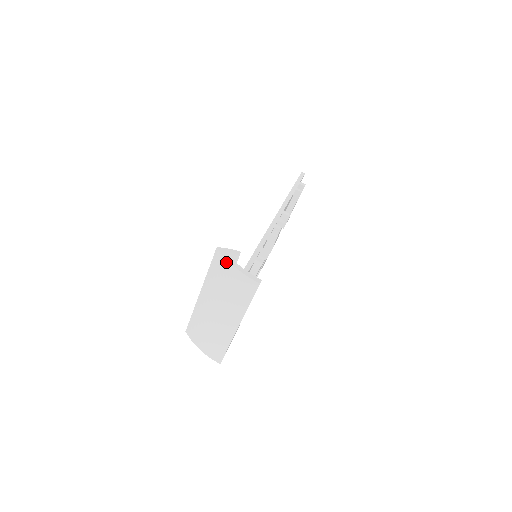
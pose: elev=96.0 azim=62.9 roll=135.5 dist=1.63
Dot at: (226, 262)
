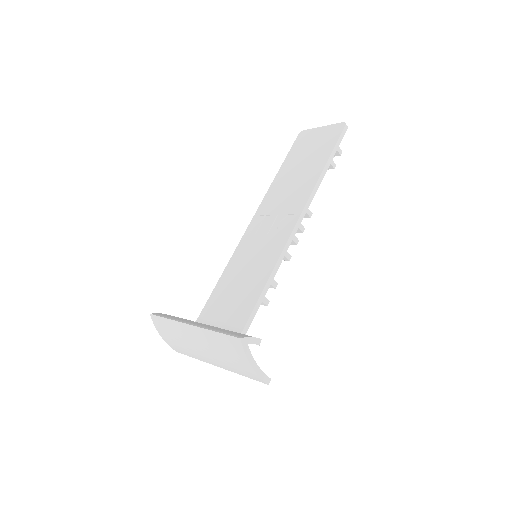
Dot at: (244, 356)
